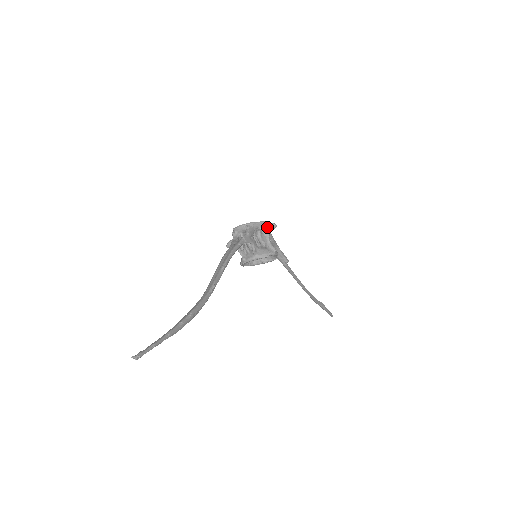
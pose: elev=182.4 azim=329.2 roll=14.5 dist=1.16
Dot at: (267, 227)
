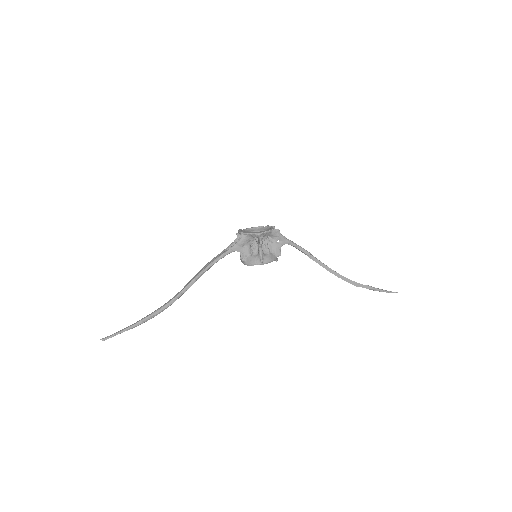
Dot at: (258, 239)
